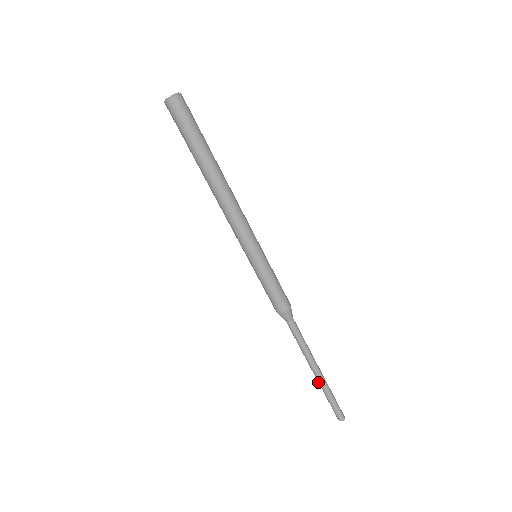
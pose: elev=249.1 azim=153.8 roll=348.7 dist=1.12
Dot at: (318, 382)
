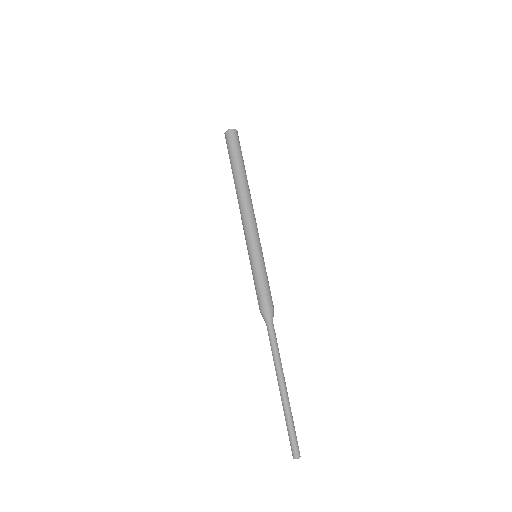
Dot at: (282, 400)
